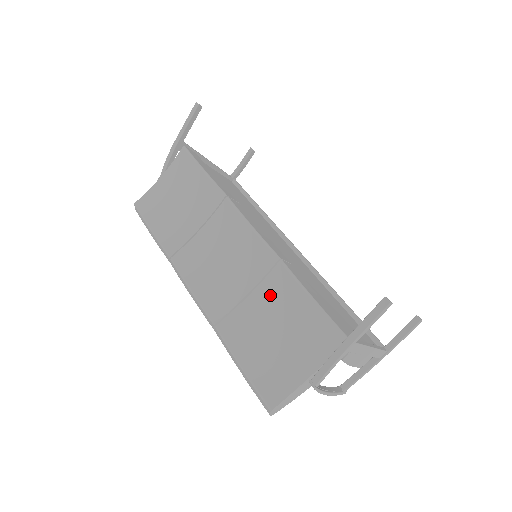
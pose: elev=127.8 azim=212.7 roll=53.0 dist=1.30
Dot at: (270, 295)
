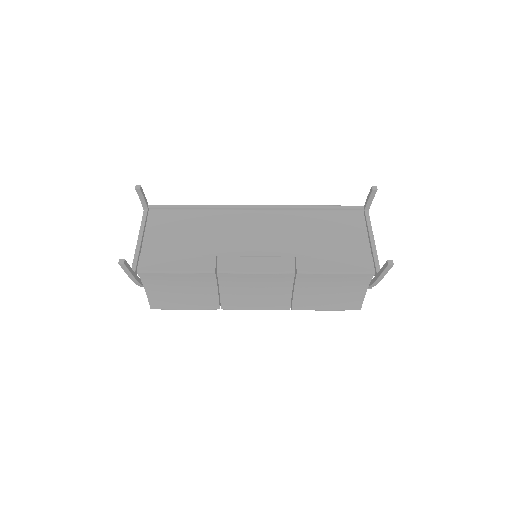
Dot at: (308, 284)
